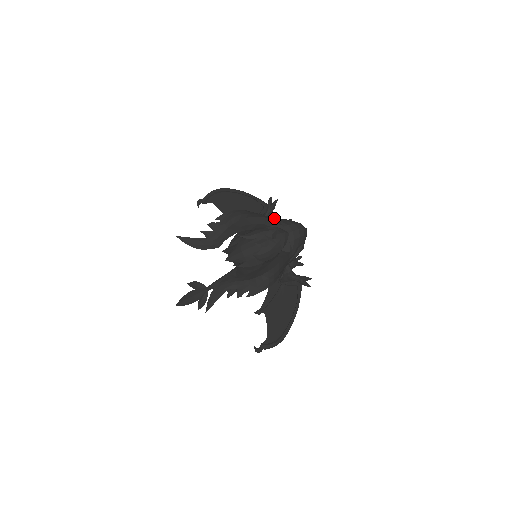
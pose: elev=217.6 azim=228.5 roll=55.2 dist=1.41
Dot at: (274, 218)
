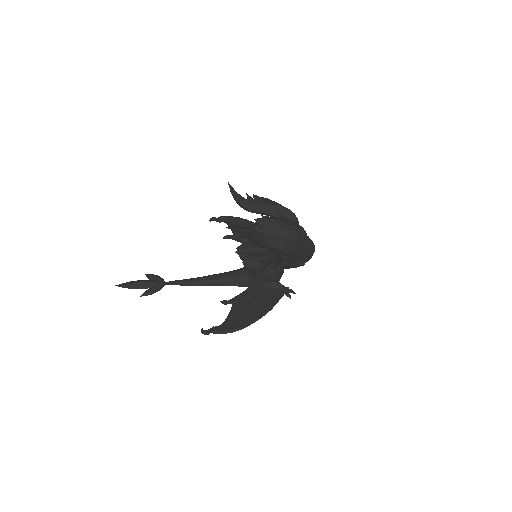
Dot at: occluded
